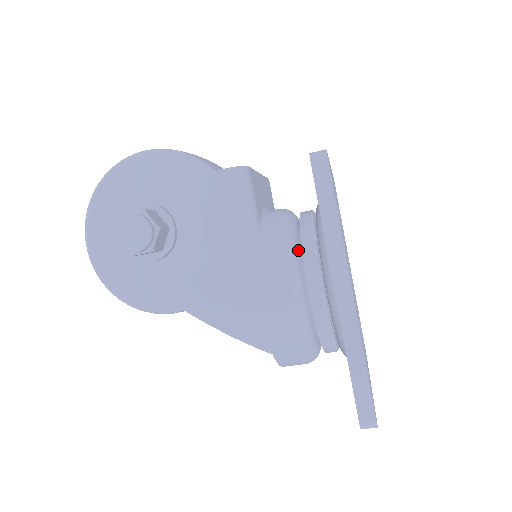
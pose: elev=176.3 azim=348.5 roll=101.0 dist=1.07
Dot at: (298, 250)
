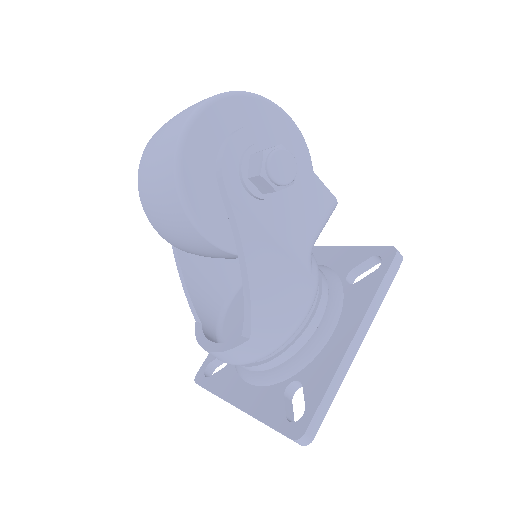
Dot at: occluded
